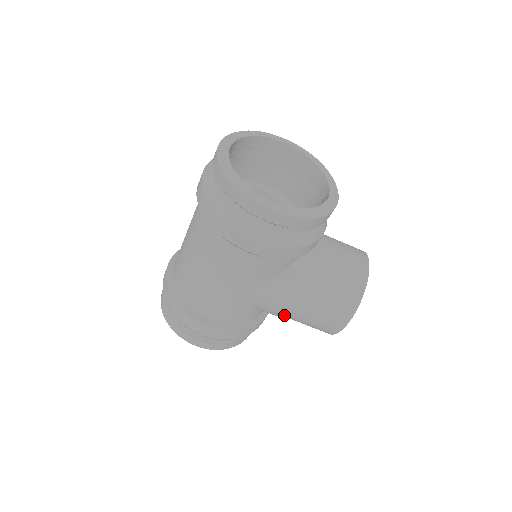
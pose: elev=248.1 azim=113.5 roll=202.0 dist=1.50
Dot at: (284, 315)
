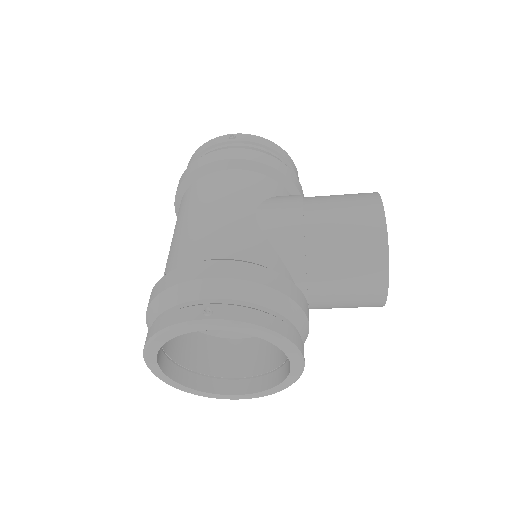
Dot at: occluded
